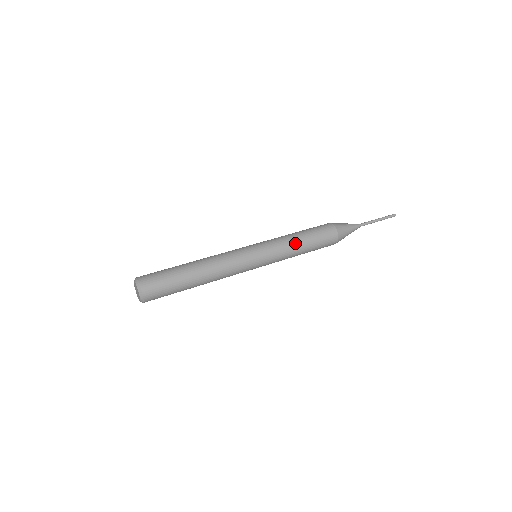
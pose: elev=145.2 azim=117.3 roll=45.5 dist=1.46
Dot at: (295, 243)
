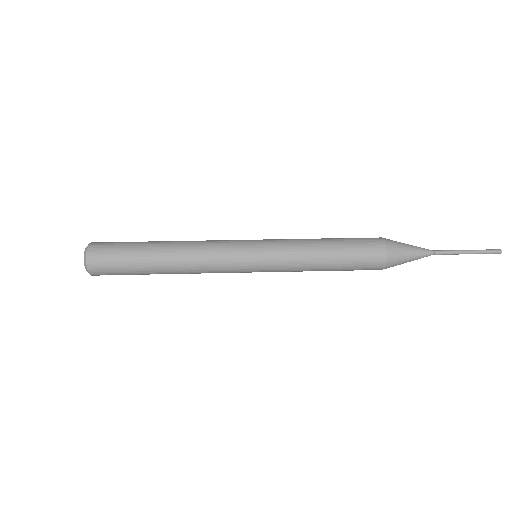
Dot at: (313, 251)
